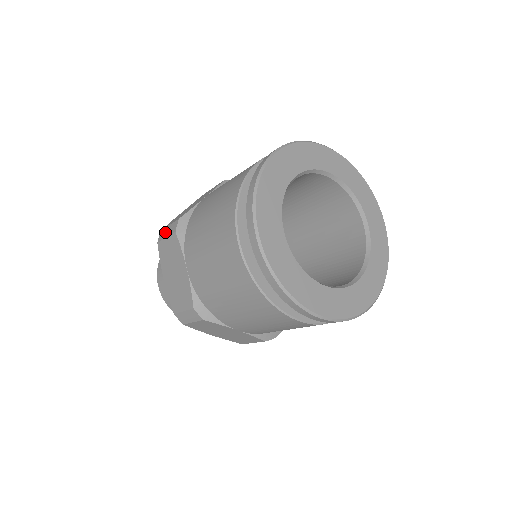
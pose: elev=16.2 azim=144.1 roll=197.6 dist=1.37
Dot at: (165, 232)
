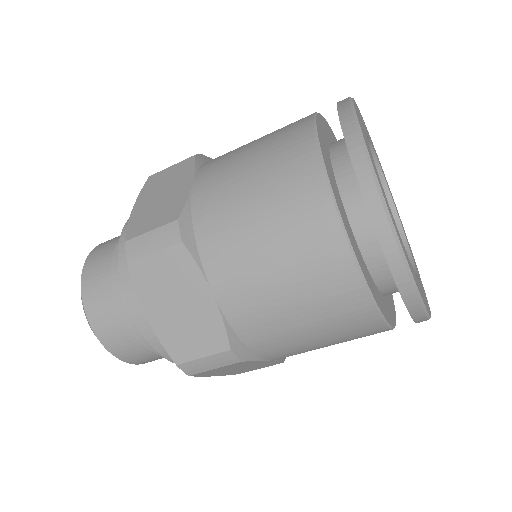
Dot at: occluded
